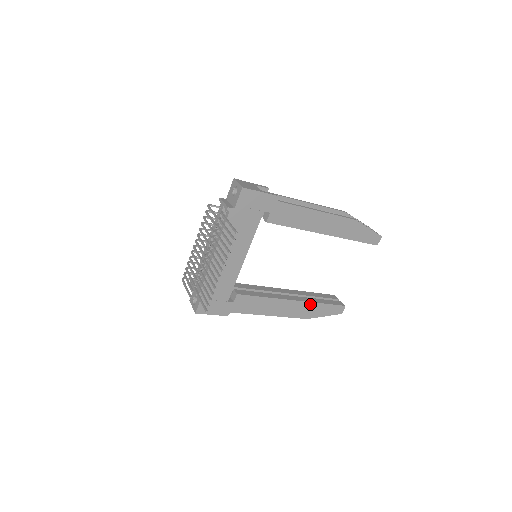
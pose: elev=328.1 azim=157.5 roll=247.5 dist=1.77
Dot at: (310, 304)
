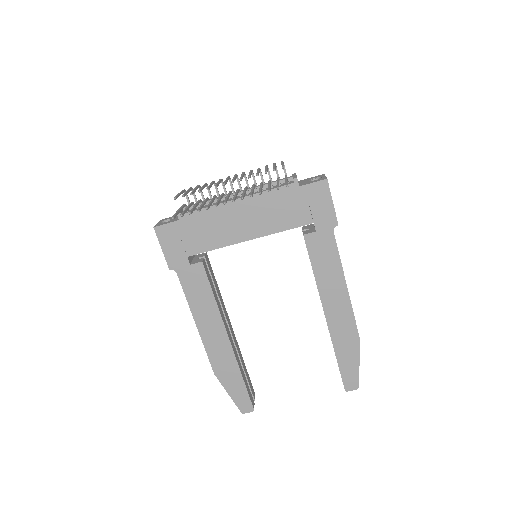
Dot at: (234, 363)
